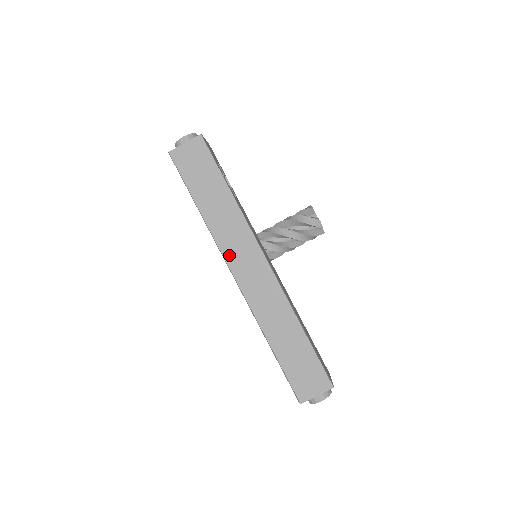
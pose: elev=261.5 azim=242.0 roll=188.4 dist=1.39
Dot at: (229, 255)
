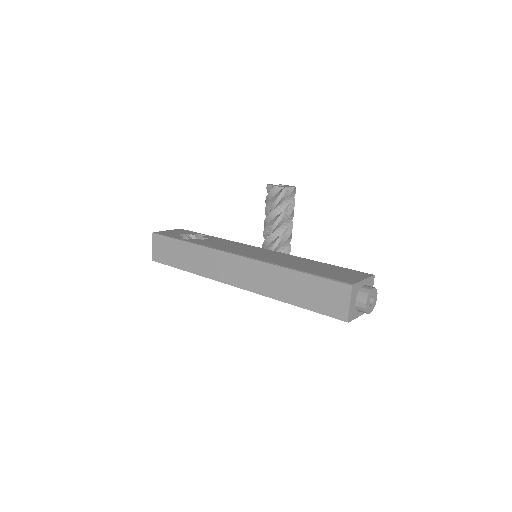
Dot at: (219, 277)
